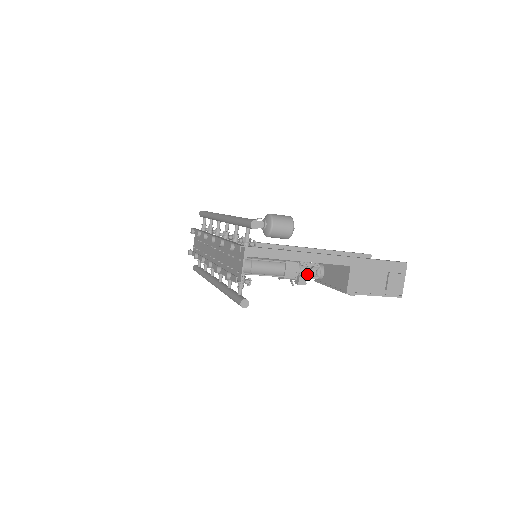
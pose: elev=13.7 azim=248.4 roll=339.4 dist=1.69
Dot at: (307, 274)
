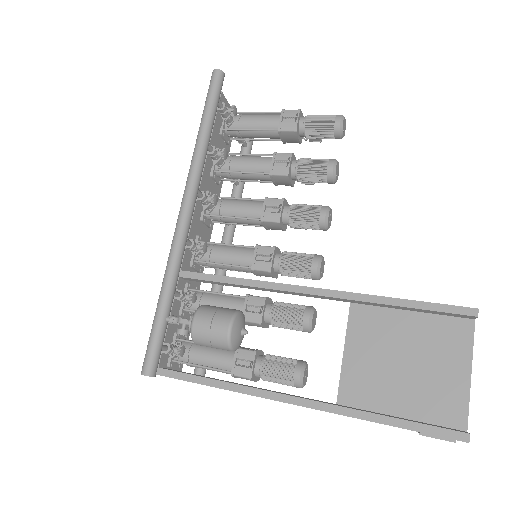
Dot at: occluded
